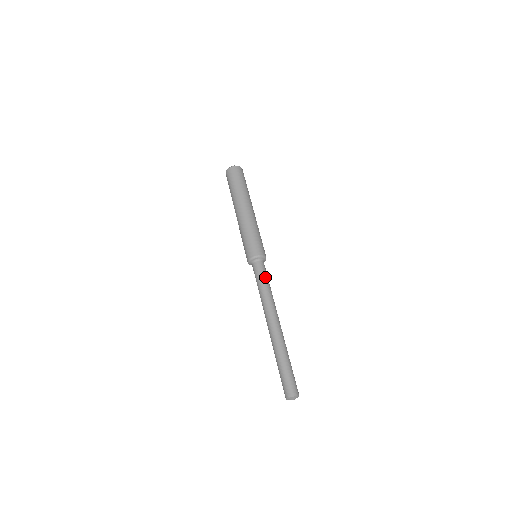
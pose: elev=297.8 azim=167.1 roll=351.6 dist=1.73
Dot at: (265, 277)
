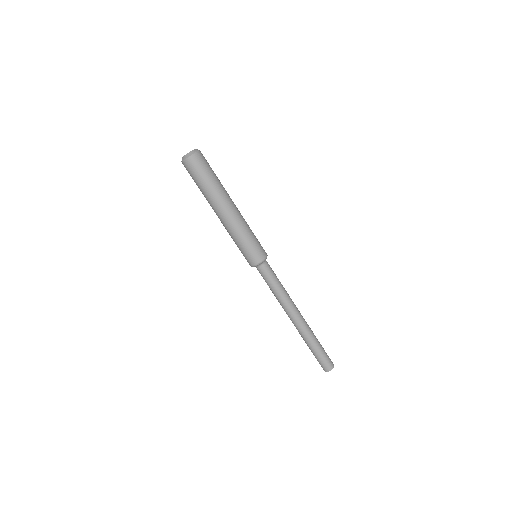
Dot at: (276, 277)
